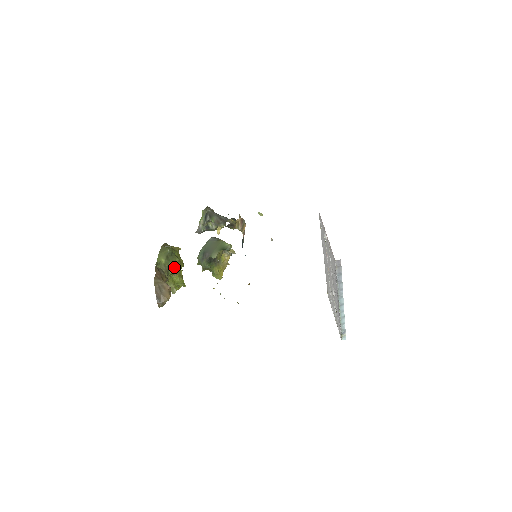
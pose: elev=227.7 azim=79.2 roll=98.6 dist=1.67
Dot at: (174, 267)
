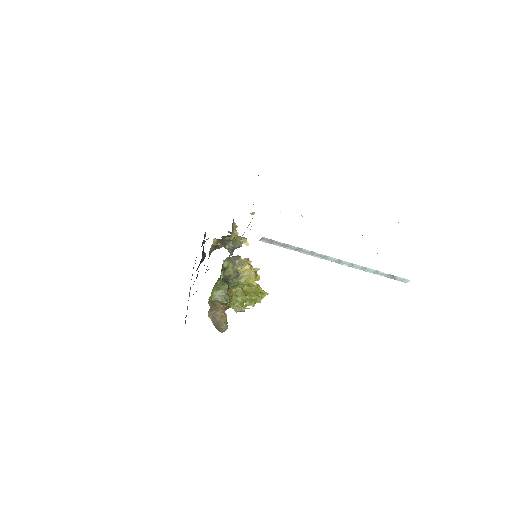
Dot at: occluded
